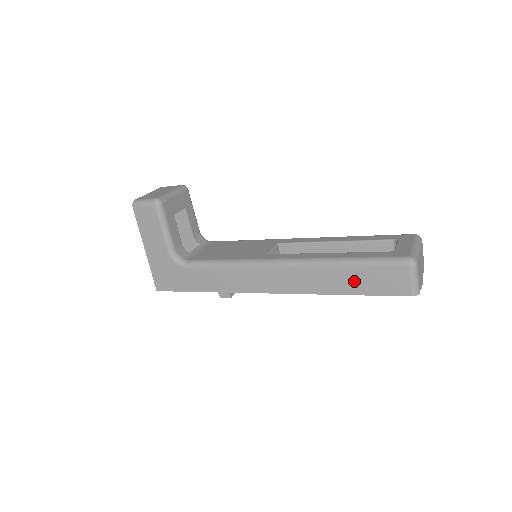
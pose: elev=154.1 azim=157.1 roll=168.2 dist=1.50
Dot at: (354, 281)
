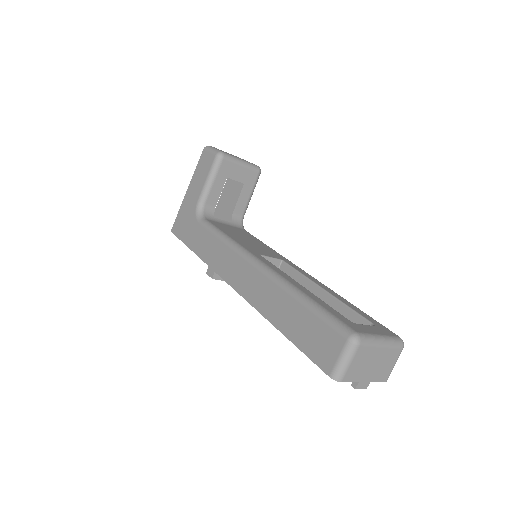
Dot at: (295, 322)
